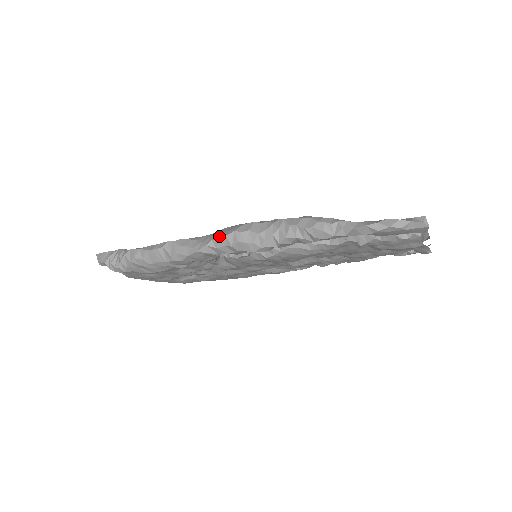
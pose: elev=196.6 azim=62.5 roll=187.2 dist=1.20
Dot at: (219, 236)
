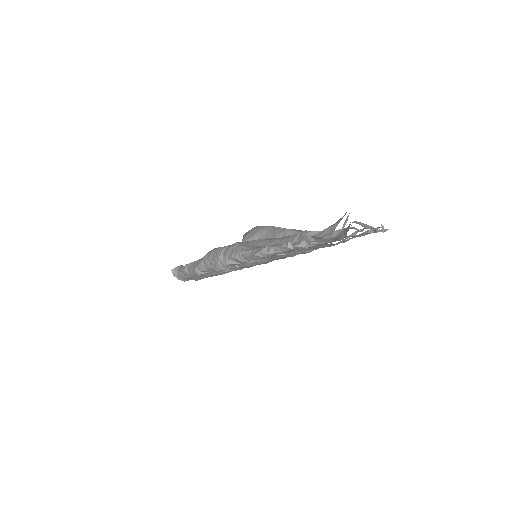
Dot at: (200, 262)
